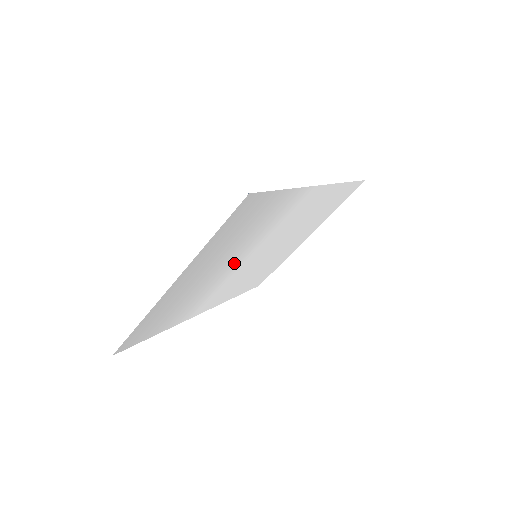
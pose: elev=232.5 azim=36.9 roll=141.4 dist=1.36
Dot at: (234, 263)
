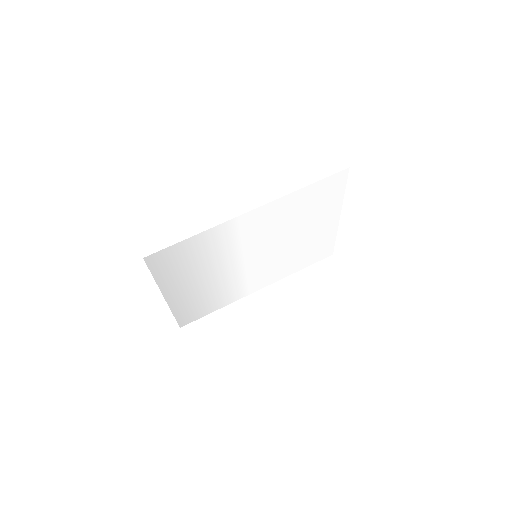
Dot at: (228, 268)
